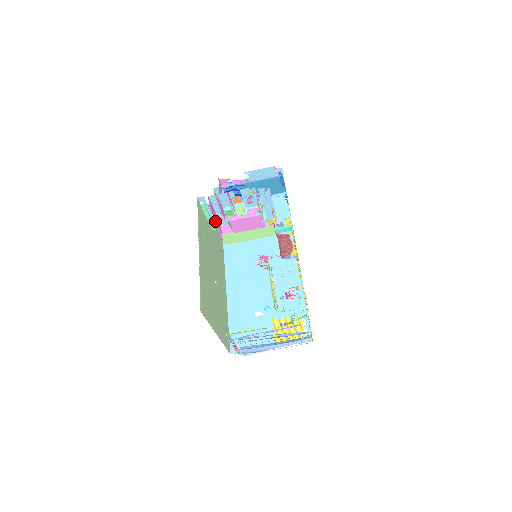
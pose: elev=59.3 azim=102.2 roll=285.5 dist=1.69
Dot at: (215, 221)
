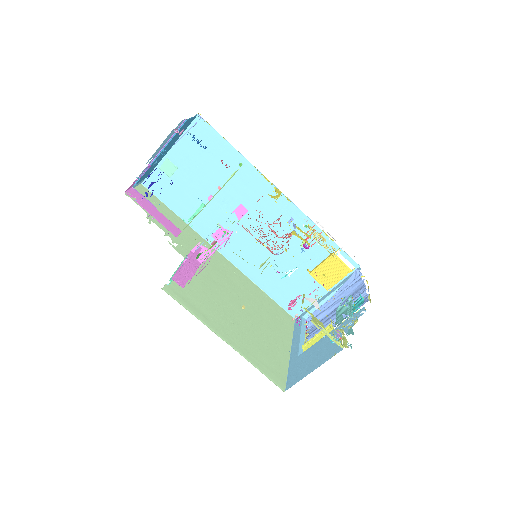
Dot at: occluded
